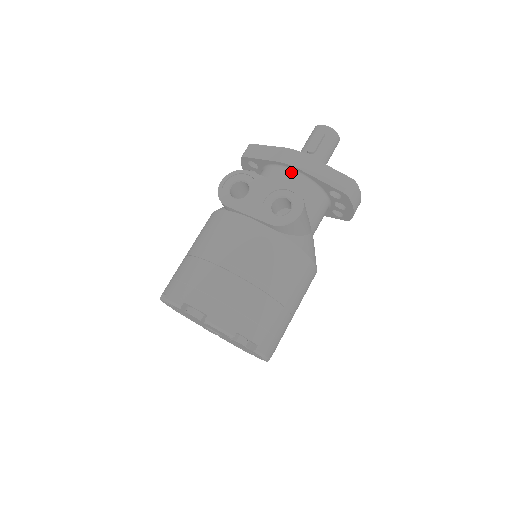
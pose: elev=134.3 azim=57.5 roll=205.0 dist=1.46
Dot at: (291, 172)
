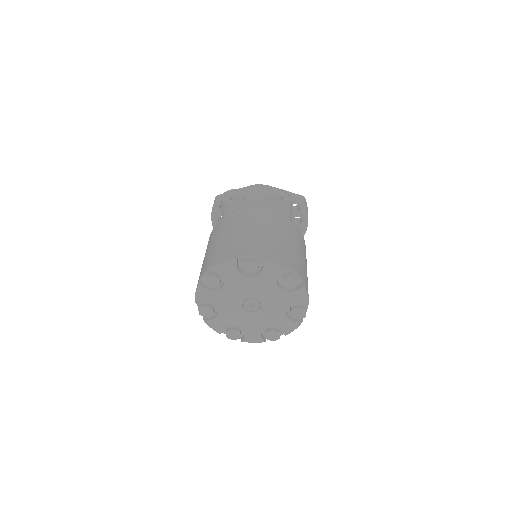
Dot at: occluded
